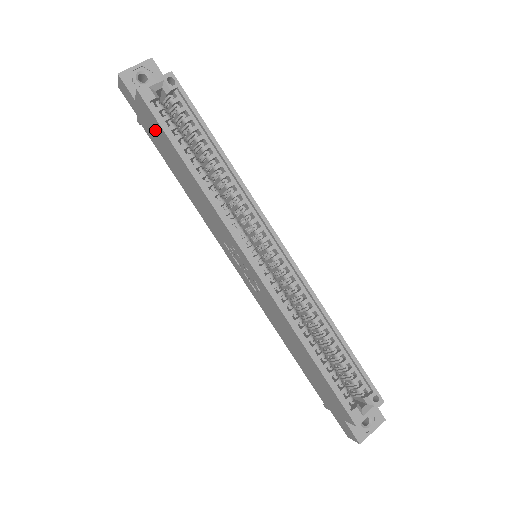
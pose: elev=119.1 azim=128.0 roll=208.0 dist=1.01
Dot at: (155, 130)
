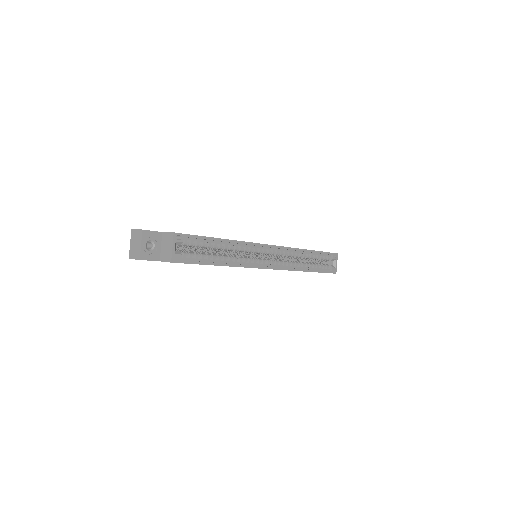
Dot at: occluded
